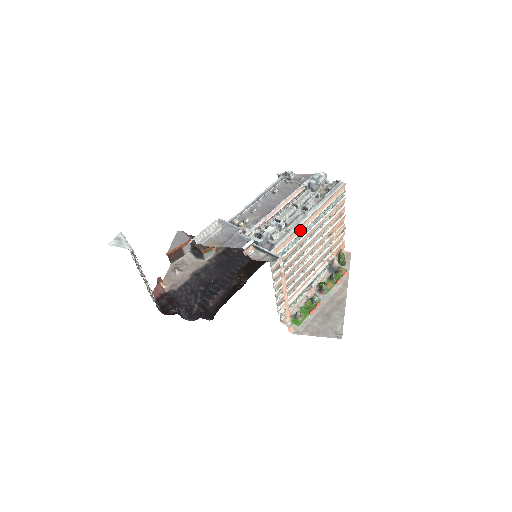
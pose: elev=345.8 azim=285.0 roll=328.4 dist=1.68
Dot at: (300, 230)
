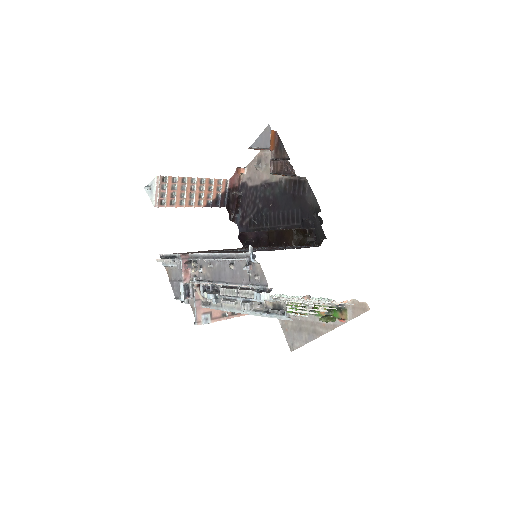
Dot at: occluded
